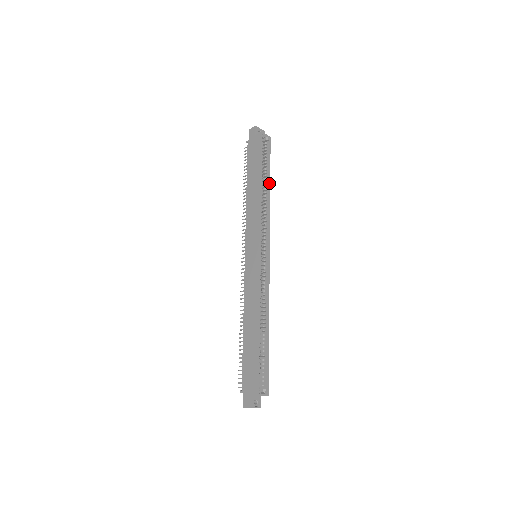
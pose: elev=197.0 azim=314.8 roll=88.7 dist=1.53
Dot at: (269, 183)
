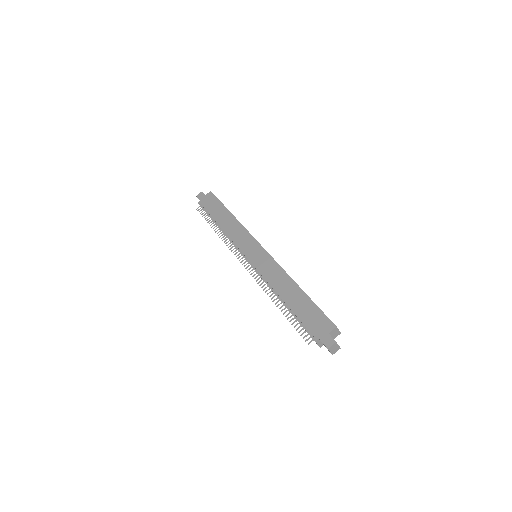
Dot at: occluded
